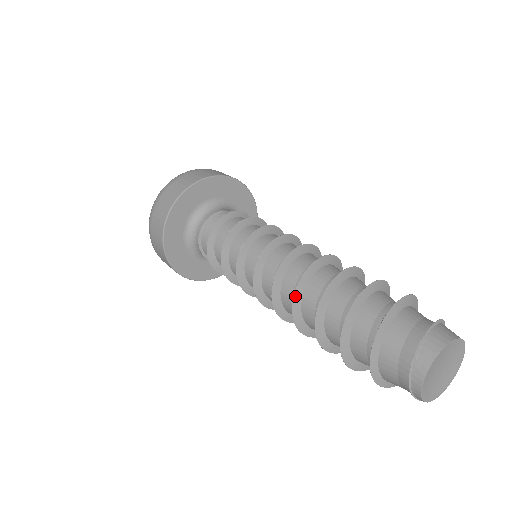
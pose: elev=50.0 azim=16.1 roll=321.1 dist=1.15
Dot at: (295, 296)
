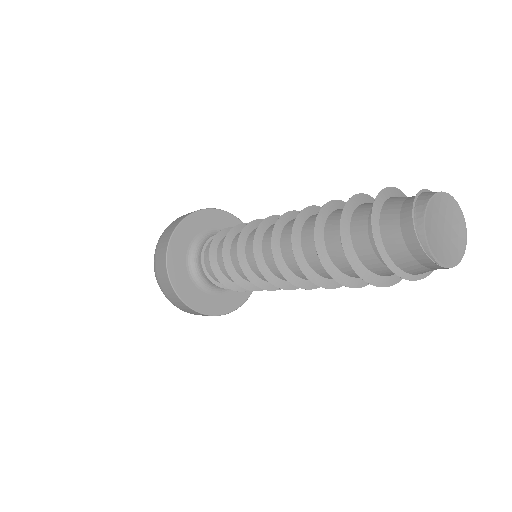
Dot at: (303, 212)
